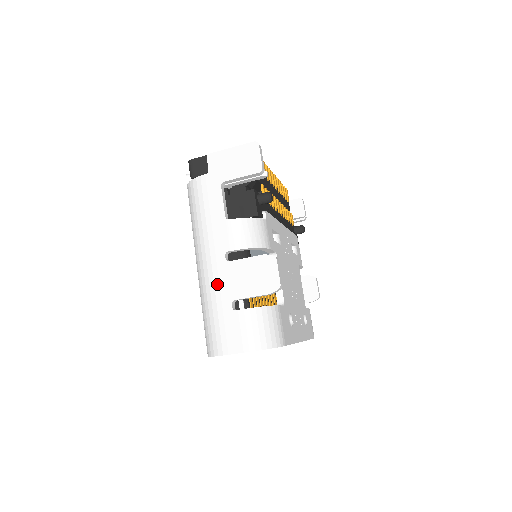
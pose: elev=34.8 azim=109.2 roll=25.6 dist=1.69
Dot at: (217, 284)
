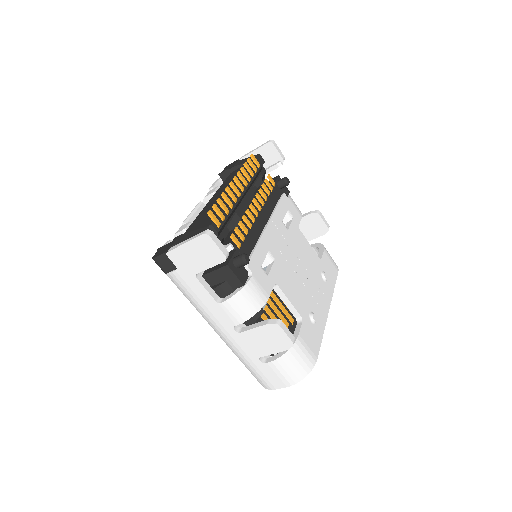
Dot at: (240, 349)
